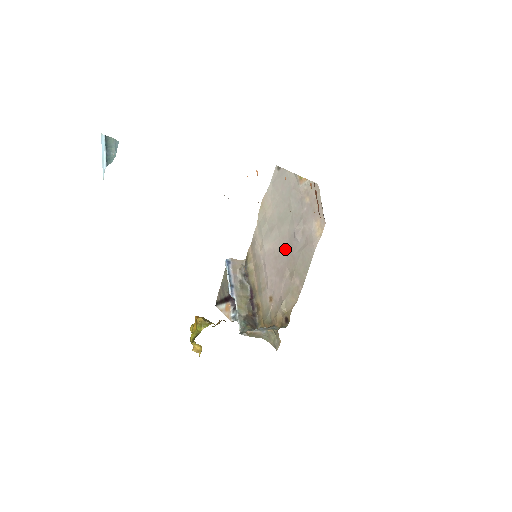
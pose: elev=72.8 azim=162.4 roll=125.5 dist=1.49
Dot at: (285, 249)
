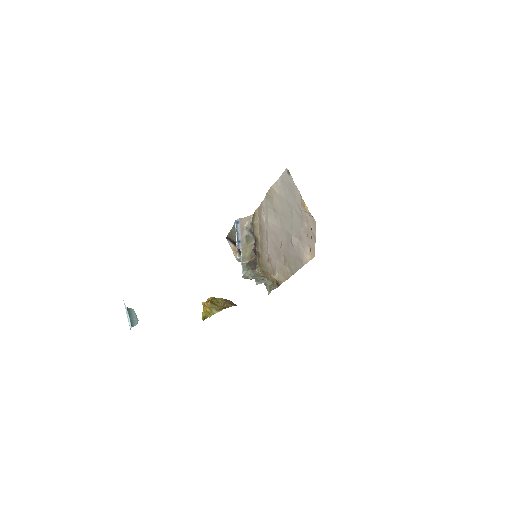
Dot at: (283, 240)
